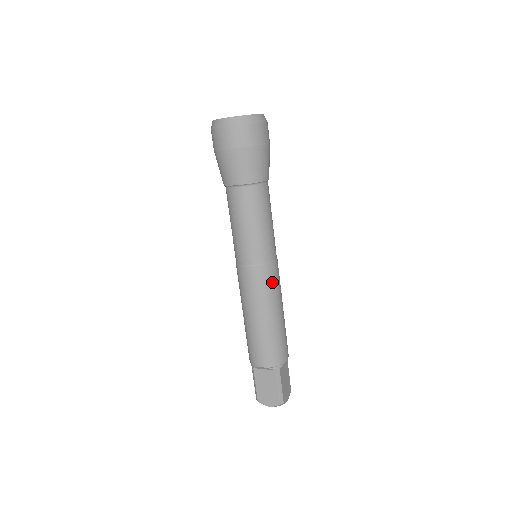
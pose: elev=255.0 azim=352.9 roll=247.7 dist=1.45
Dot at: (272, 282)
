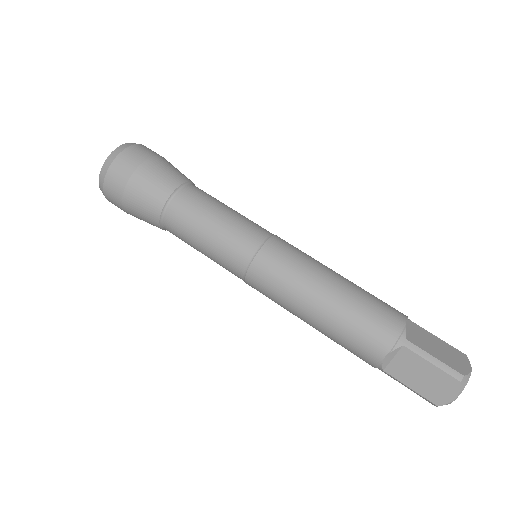
Dot at: (287, 259)
